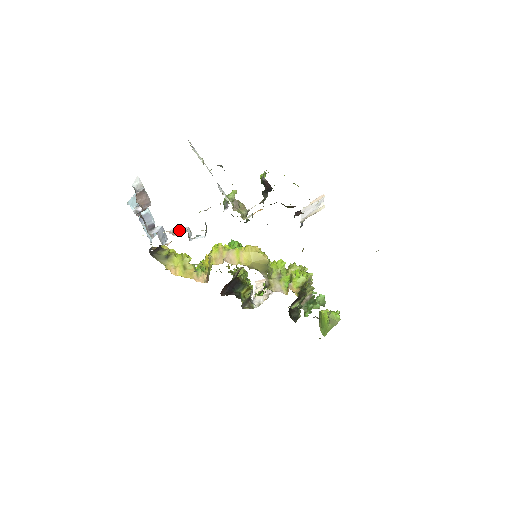
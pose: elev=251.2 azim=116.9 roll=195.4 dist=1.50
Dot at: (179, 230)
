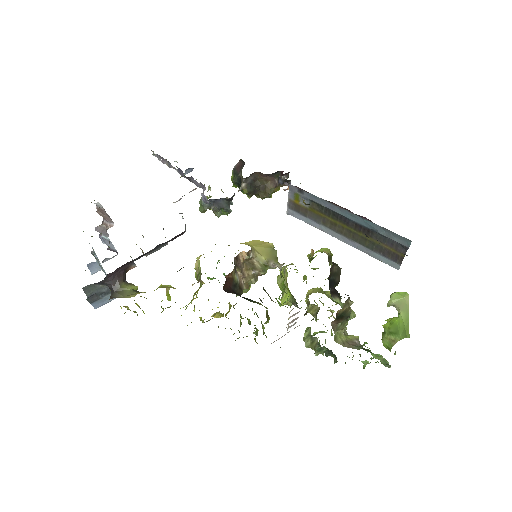
Dot at: occluded
